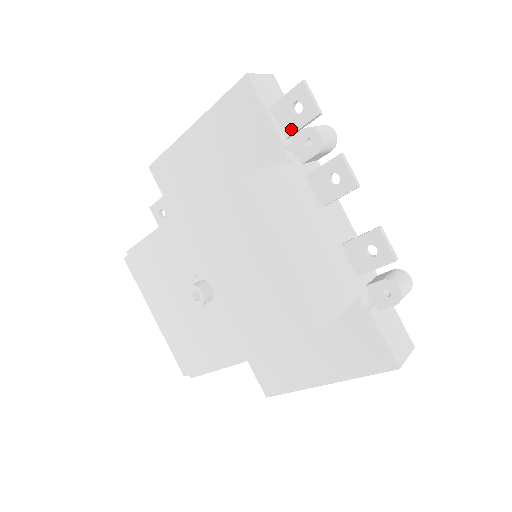
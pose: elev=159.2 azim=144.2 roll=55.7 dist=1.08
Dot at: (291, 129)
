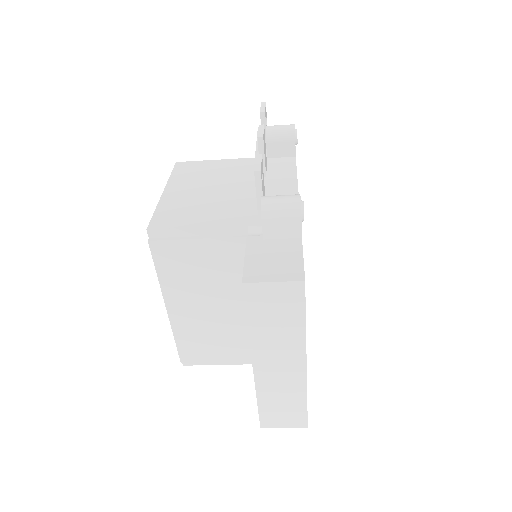
Dot at: occluded
